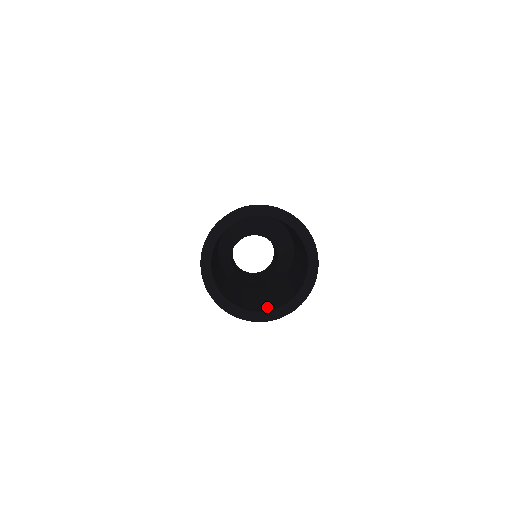
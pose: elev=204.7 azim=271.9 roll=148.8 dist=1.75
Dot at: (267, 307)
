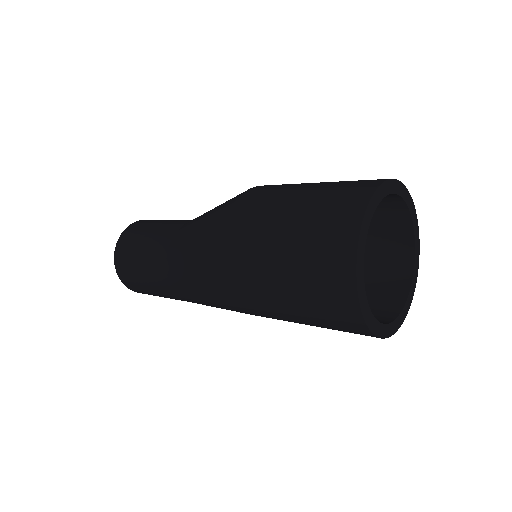
Dot at: occluded
